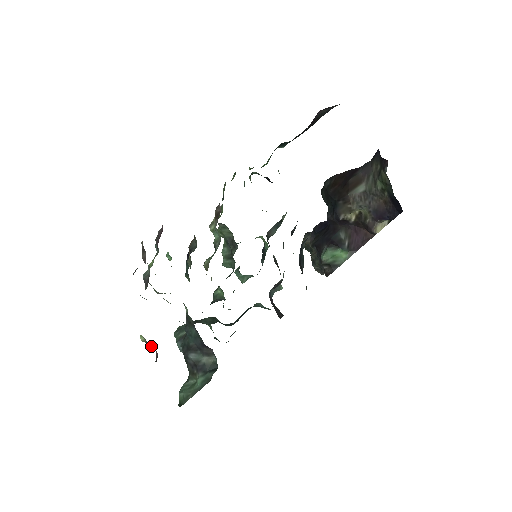
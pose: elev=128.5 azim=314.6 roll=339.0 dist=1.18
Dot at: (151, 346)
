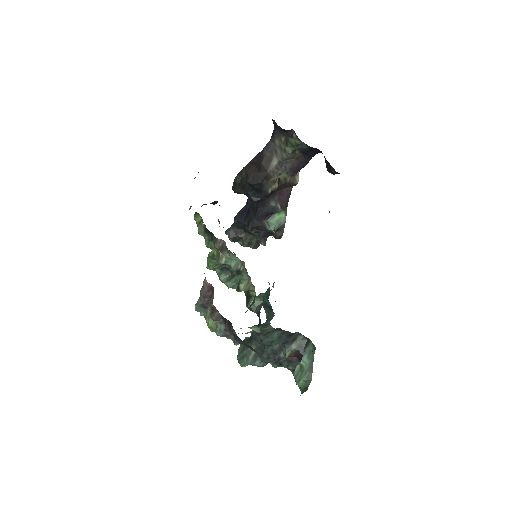
Dot at: (292, 355)
